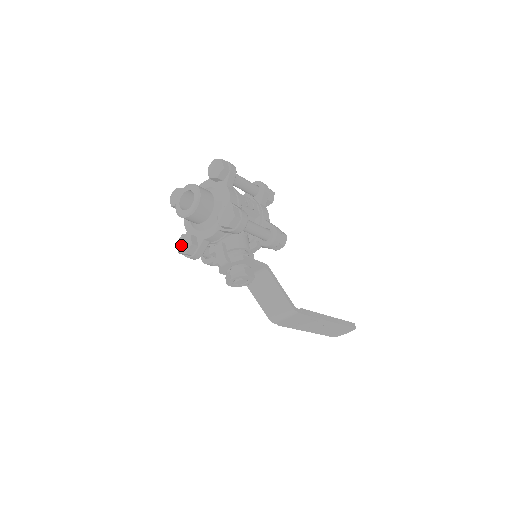
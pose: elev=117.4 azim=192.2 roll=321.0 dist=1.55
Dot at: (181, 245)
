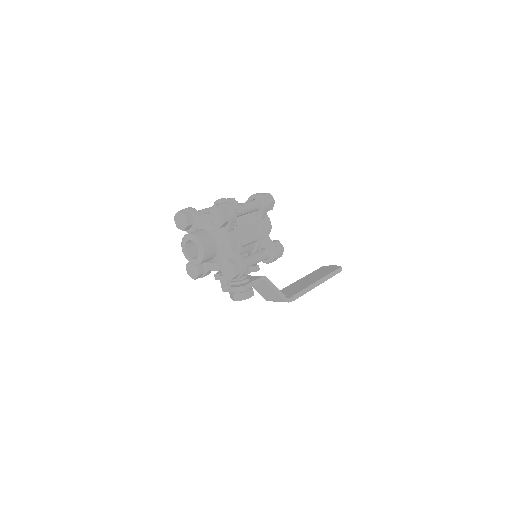
Dot at: (190, 270)
